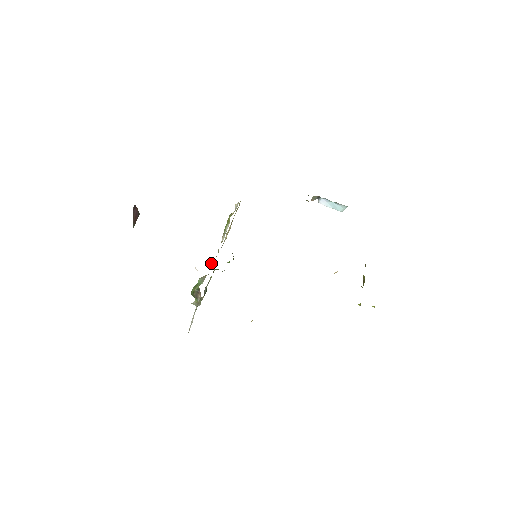
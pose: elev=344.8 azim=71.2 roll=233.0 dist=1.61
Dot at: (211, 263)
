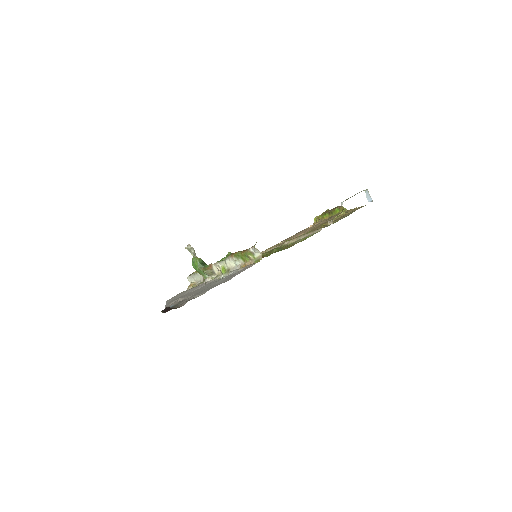
Dot at: (217, 268)
